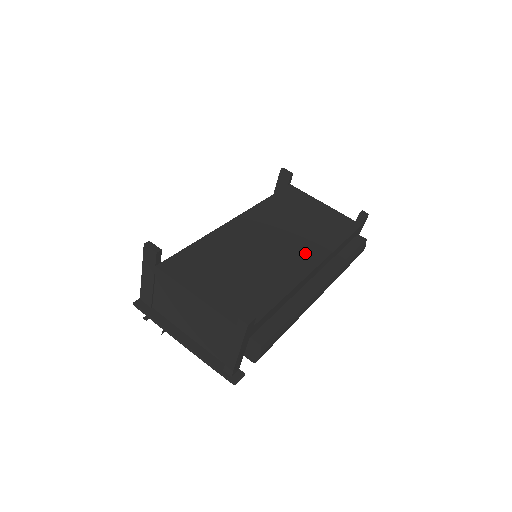
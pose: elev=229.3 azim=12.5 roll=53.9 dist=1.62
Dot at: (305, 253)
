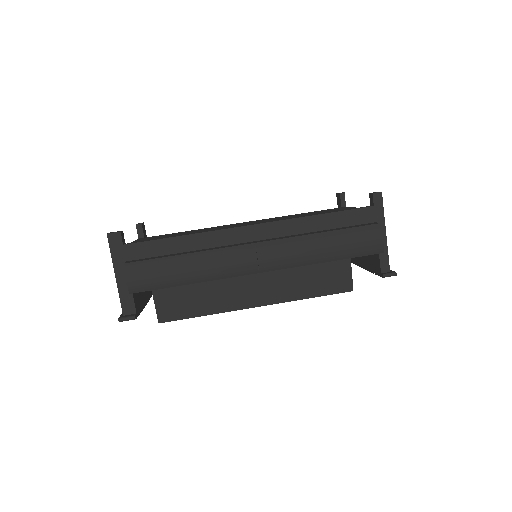
Dot at: occluded
